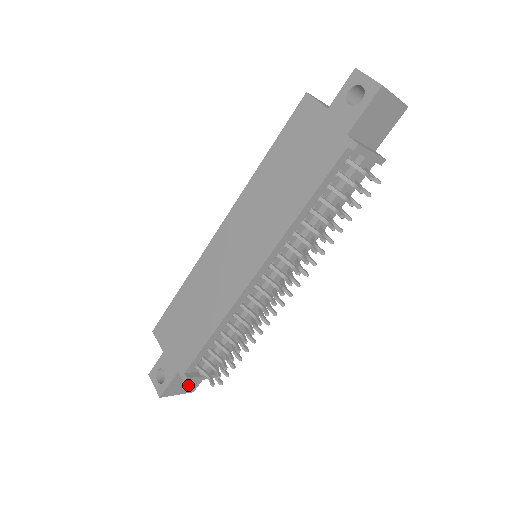
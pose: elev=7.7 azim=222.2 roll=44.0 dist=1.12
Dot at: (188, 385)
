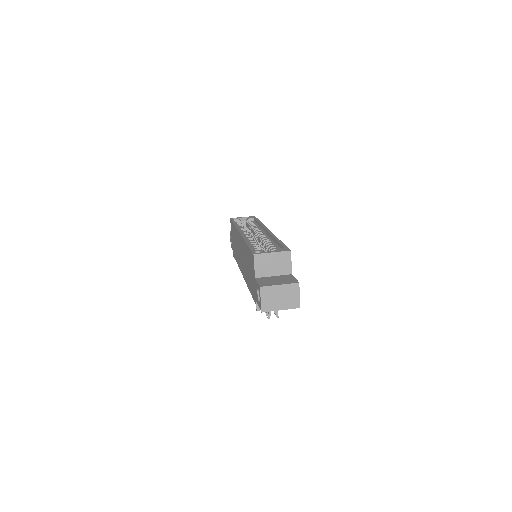
Dot at: occluded
